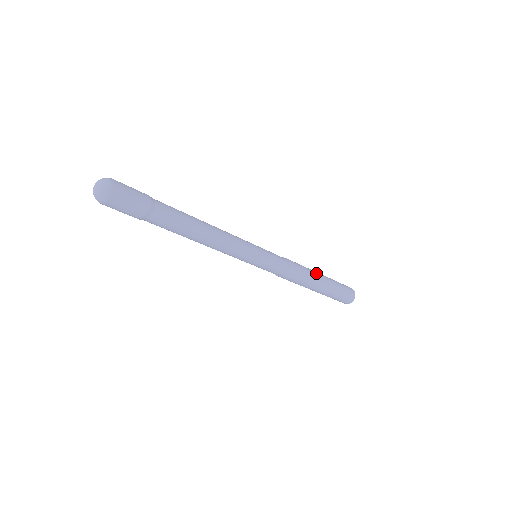
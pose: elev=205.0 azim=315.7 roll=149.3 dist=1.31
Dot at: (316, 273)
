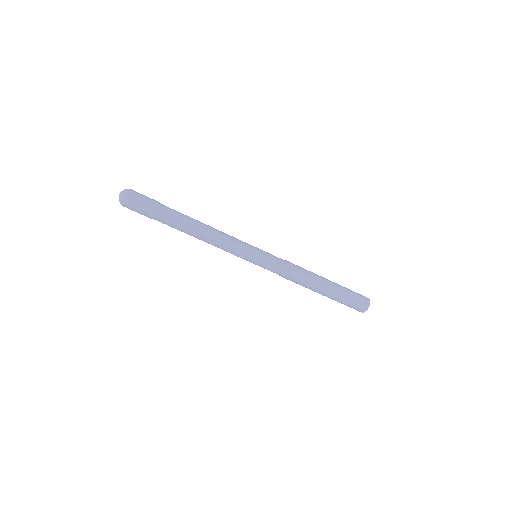
Dot at: occluded
